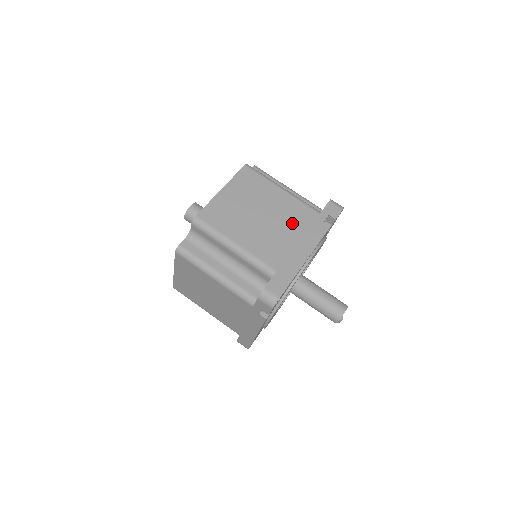
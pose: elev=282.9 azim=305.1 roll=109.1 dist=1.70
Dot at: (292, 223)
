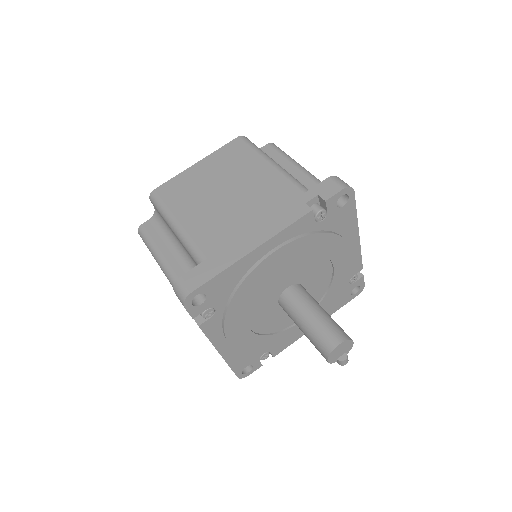
Dot at: (259, 203)
